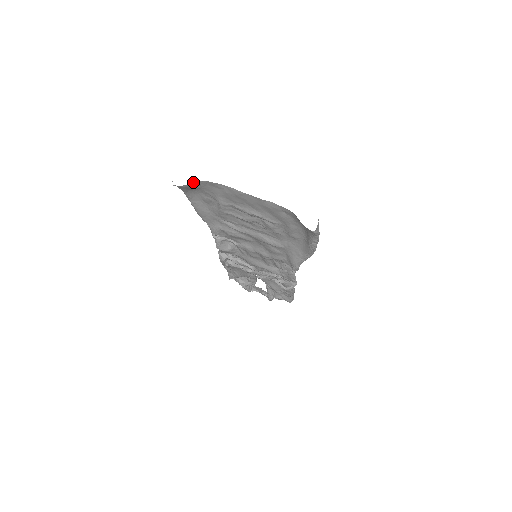
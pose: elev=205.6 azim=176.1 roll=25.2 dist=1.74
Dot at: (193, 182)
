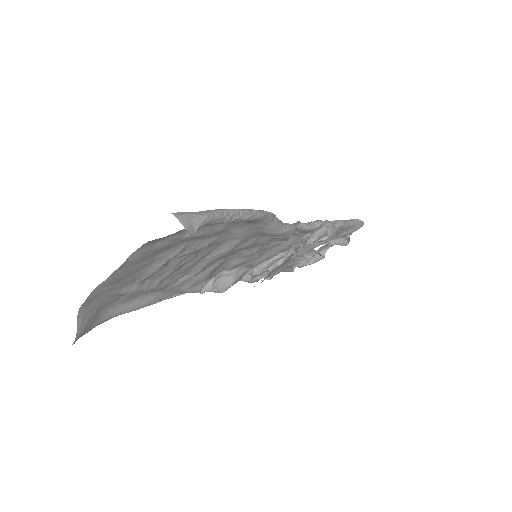
Dot at: occluded
